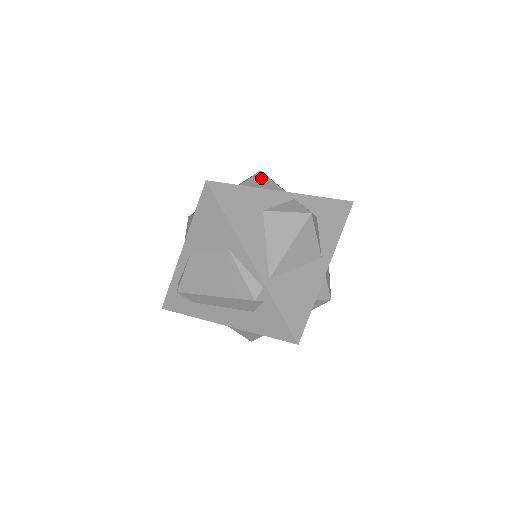
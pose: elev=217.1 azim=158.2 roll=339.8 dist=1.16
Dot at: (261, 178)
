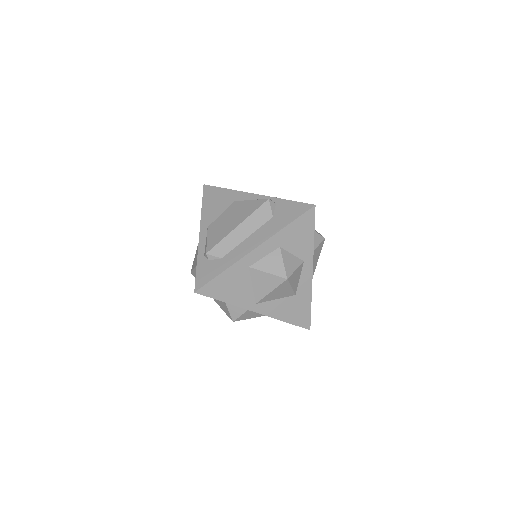
Dot at: occluded
